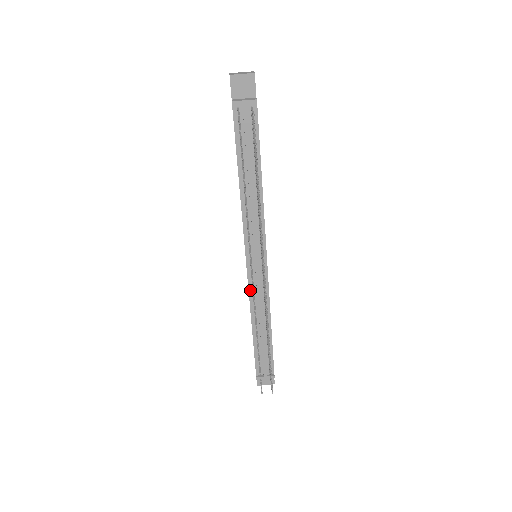
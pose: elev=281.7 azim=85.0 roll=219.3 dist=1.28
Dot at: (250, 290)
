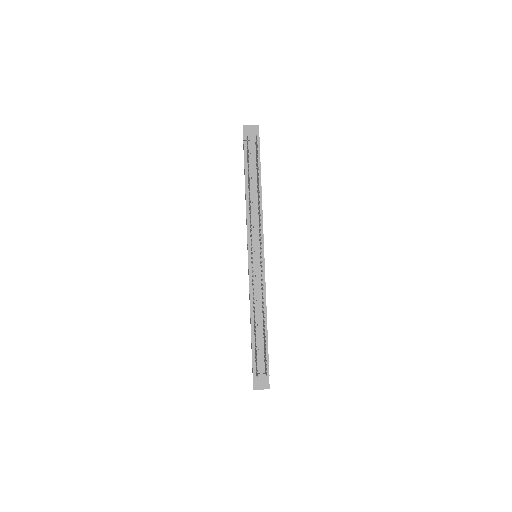
Dot at: (250, 282)
